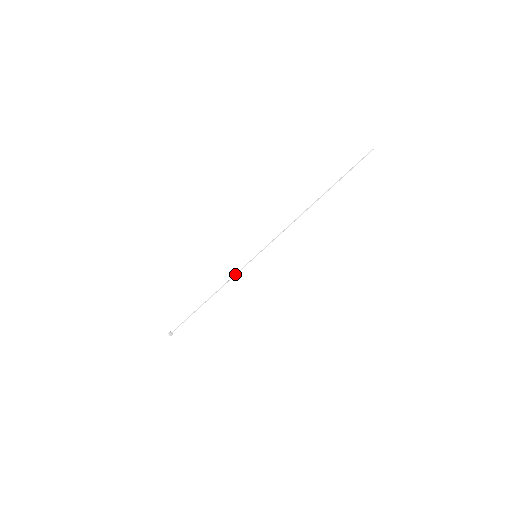
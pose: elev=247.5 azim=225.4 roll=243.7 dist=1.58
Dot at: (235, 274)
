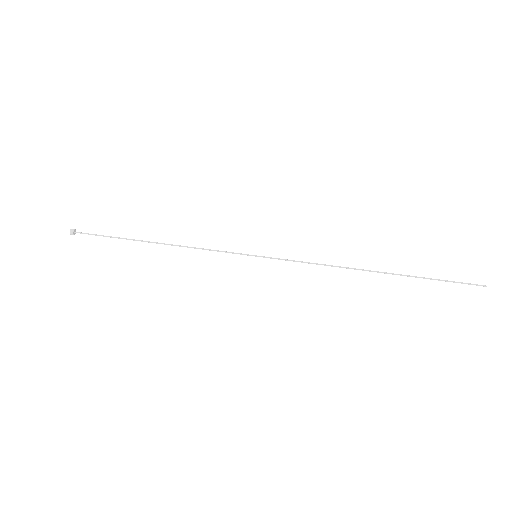
Dot at: occluded
